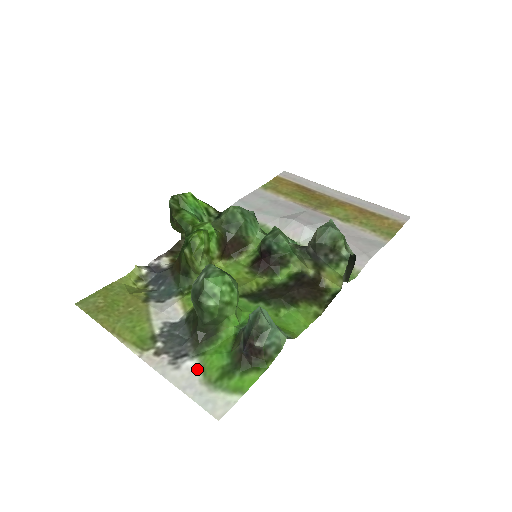
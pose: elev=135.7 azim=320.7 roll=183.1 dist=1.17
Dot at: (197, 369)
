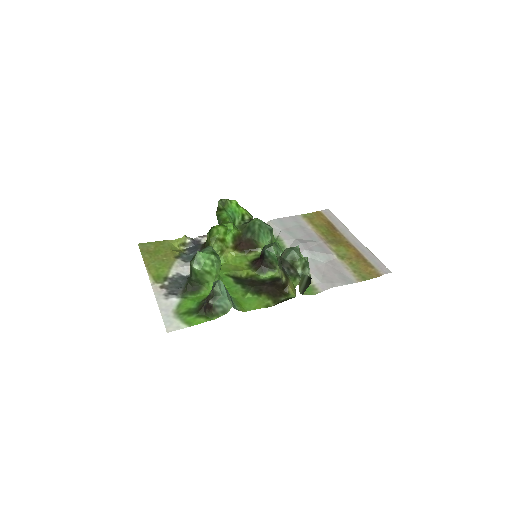
Dot at: (176, 304)
